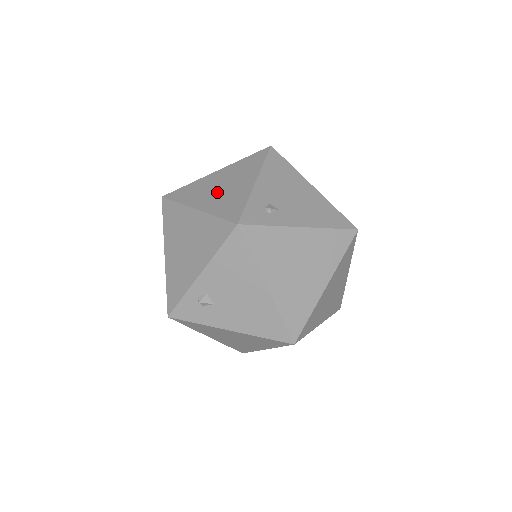
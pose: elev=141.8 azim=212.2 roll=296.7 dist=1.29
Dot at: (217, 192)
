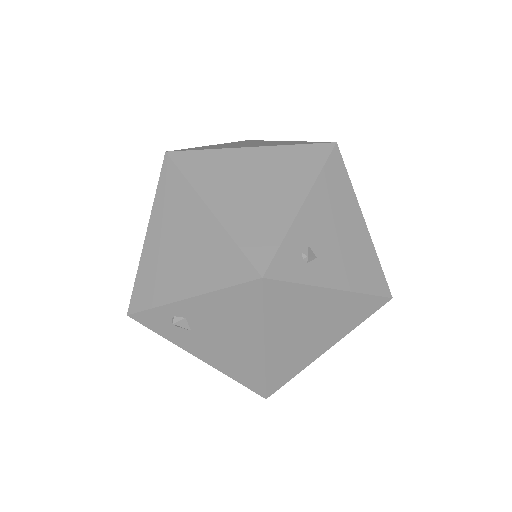
Dot at: (245, 193)
